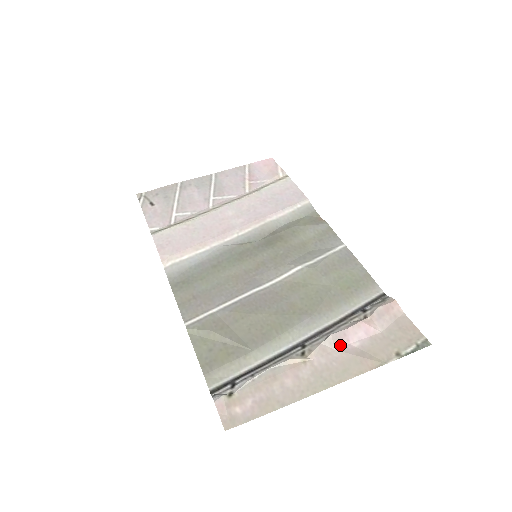
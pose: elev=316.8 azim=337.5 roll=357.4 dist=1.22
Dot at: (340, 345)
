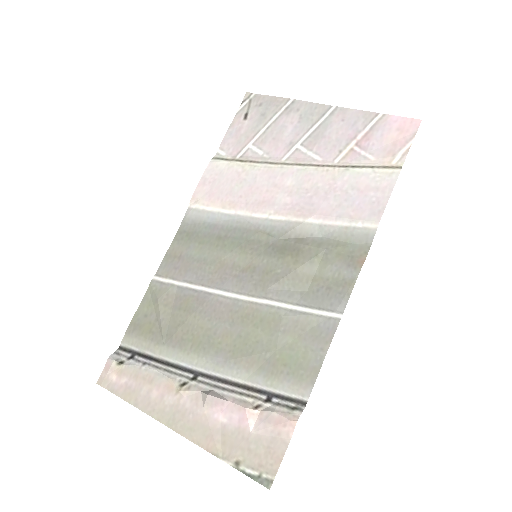
Dot at: (211, 407)
